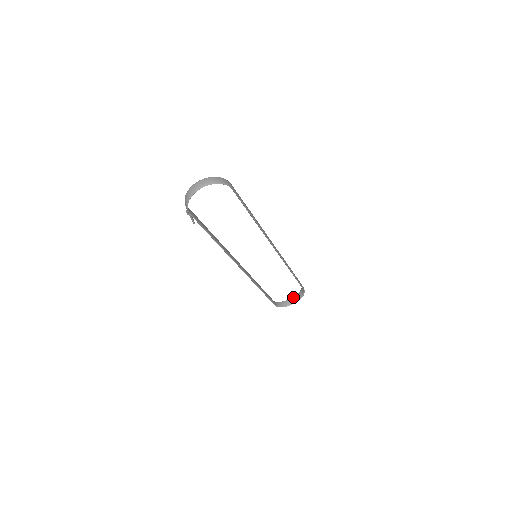
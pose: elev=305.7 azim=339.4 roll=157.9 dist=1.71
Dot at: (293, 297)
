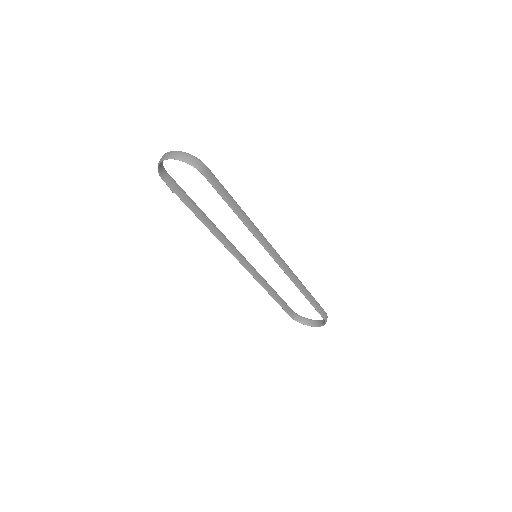
Dot at: (318, 320)
